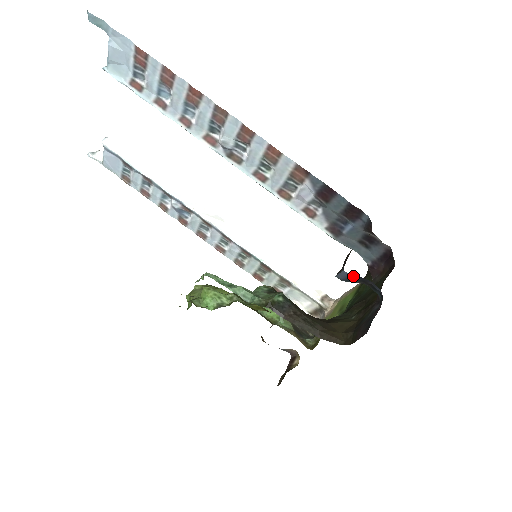
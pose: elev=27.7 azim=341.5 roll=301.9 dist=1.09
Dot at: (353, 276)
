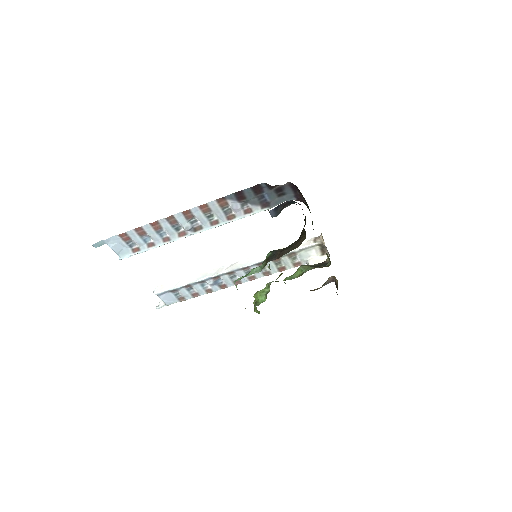
Dot at: (275, 209)
